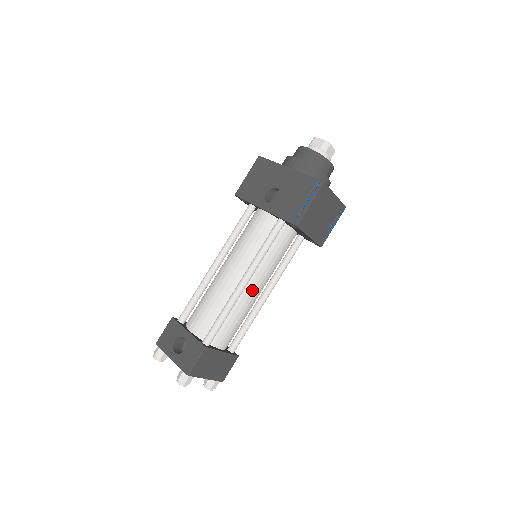
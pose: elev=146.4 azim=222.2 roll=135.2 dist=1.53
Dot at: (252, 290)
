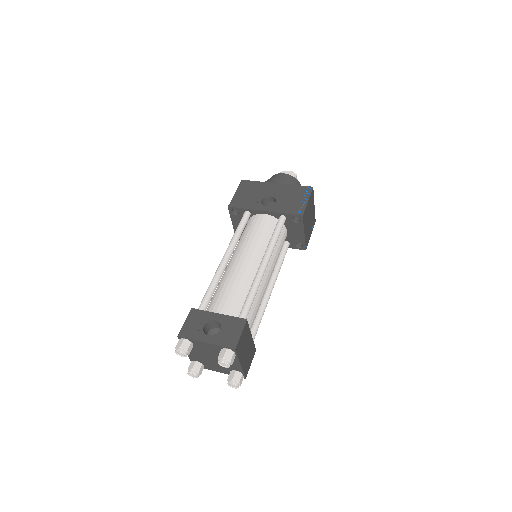
Dot at: (267, 277)
